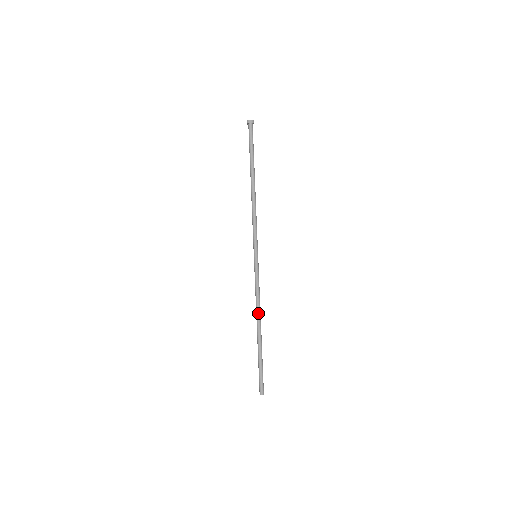
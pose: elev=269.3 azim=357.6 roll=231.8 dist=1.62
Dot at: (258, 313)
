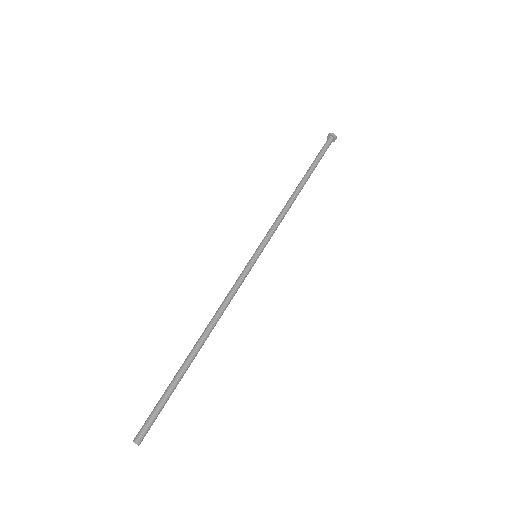
Dot at: (211, 320)
